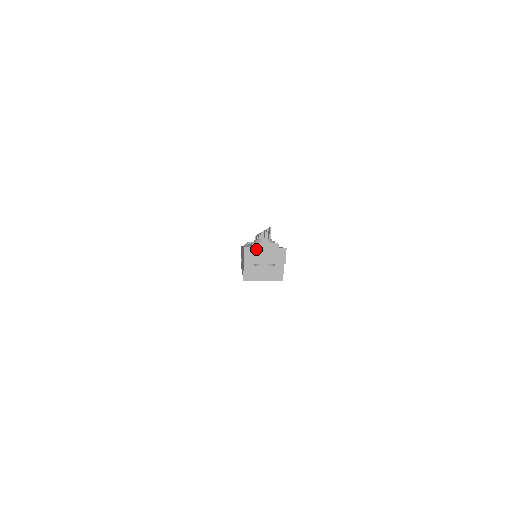
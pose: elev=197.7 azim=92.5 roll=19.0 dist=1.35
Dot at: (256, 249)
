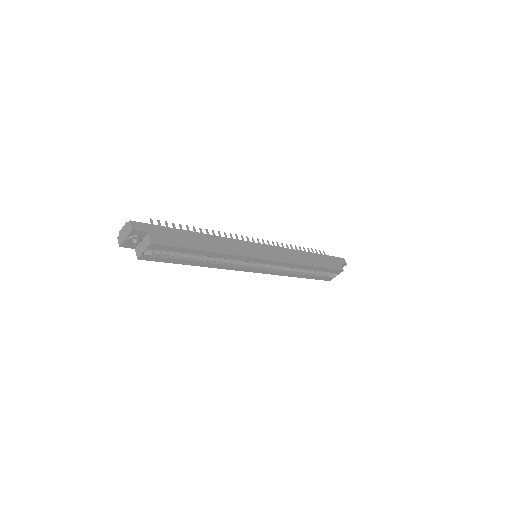
Dot at: (121, 234)
